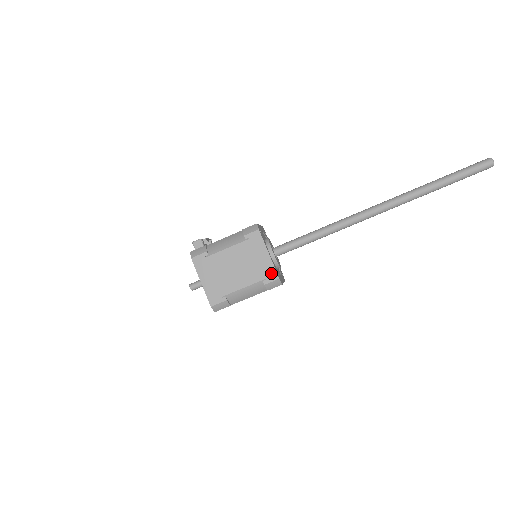
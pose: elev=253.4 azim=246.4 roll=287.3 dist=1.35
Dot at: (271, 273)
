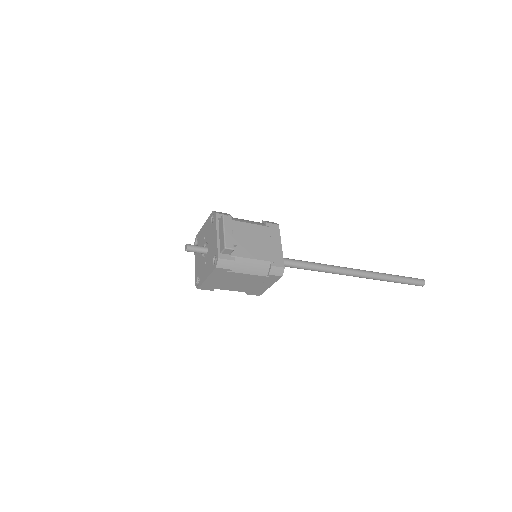
Dot at: (259, 293)
